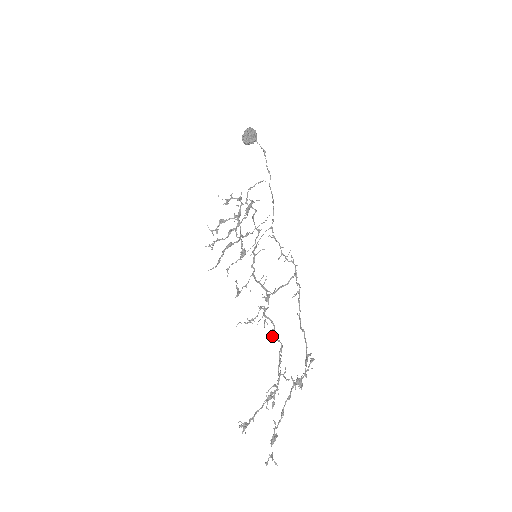
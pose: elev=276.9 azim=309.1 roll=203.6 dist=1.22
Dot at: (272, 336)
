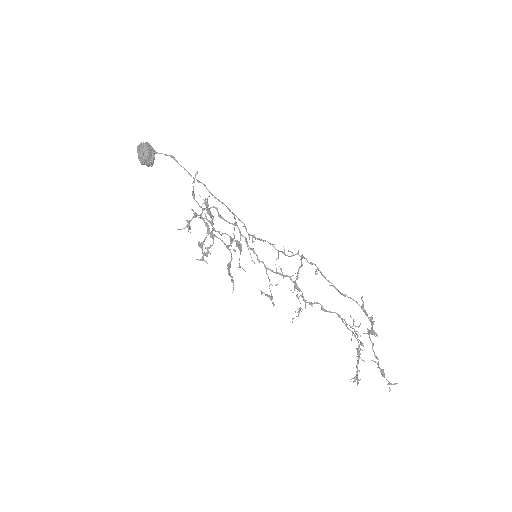
Dot at: occluded
